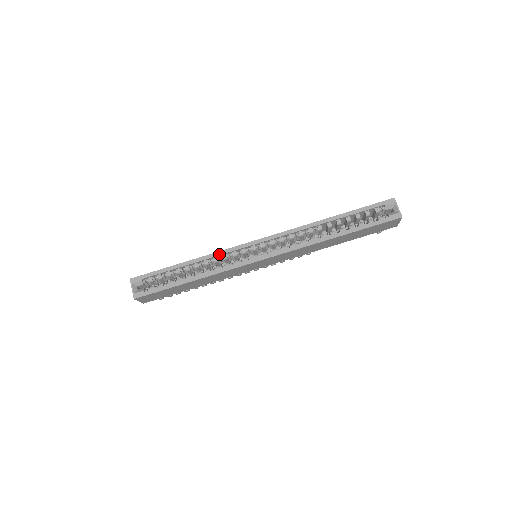
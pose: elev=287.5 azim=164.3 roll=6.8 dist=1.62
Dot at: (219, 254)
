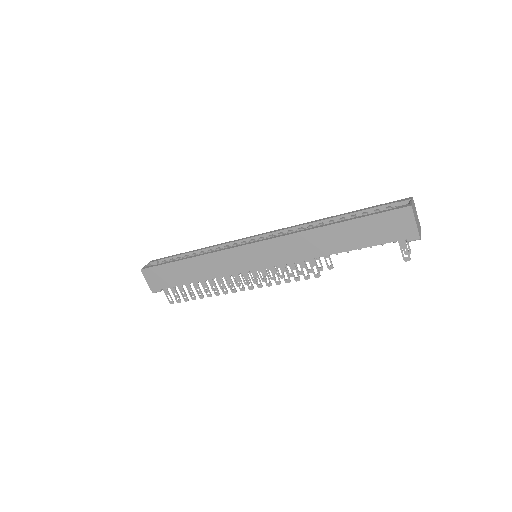
Dot at: (222, 244)
